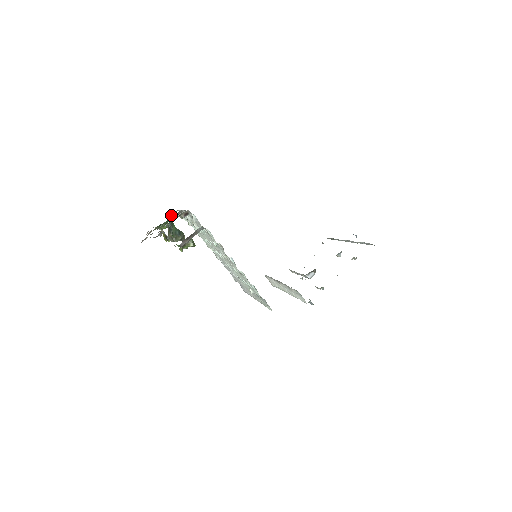
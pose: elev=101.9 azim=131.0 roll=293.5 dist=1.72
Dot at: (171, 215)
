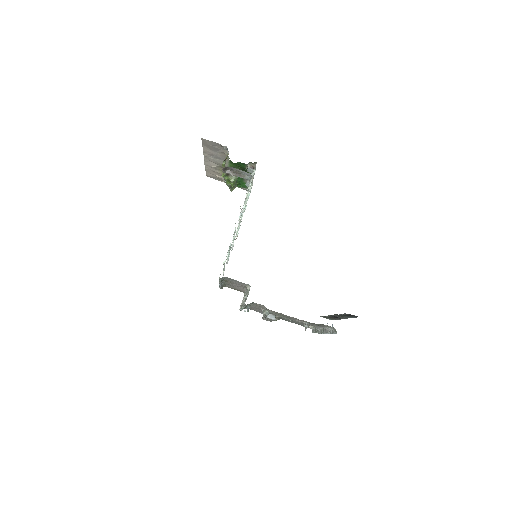
Dot at: (243, 189)
